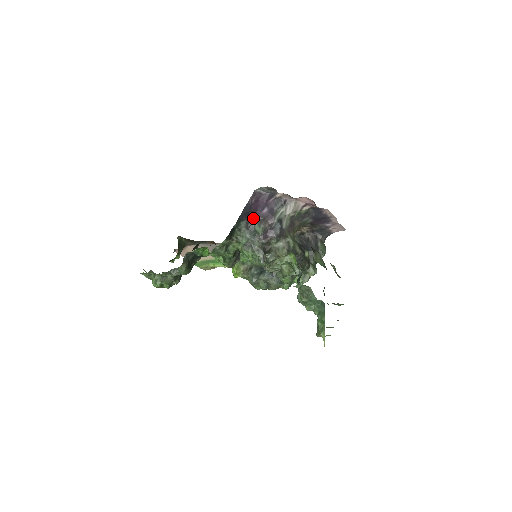
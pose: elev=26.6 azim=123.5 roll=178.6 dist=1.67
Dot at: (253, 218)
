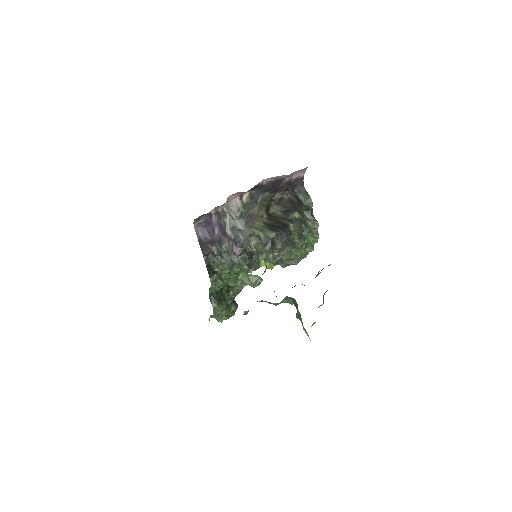
Dot at: (213, 245)
